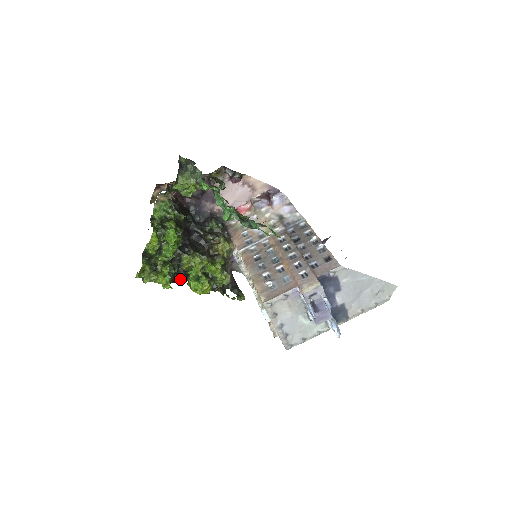
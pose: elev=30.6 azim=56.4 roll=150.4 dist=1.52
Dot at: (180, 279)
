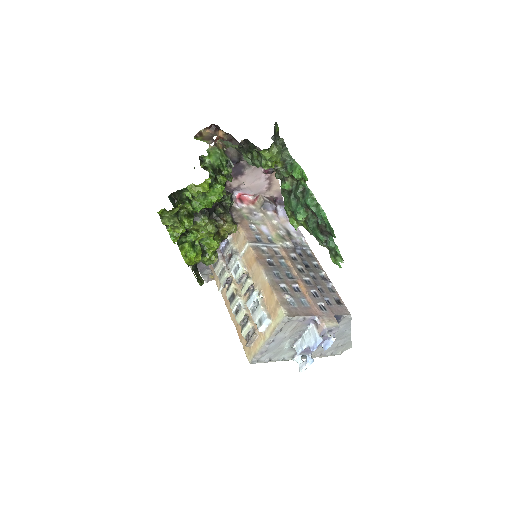
Dot at: occluded
